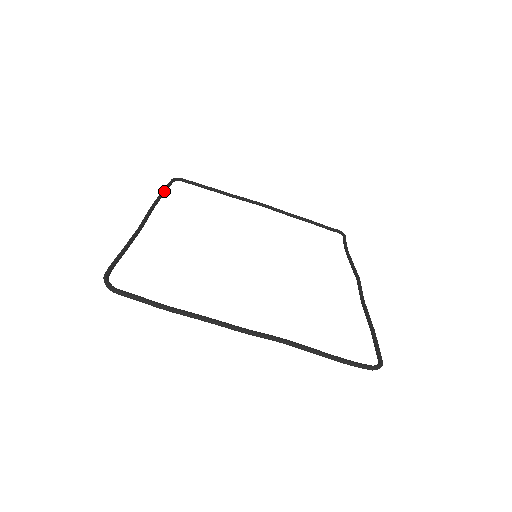
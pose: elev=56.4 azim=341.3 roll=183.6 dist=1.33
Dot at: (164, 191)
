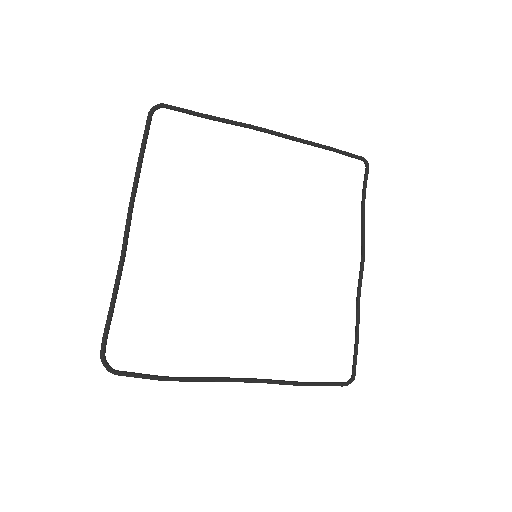
Dot at: (142, 155)
